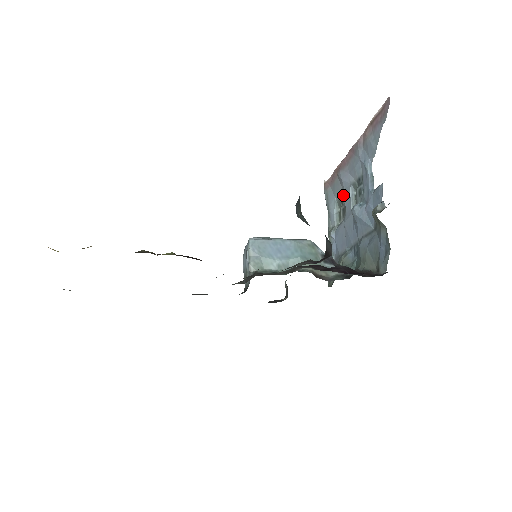
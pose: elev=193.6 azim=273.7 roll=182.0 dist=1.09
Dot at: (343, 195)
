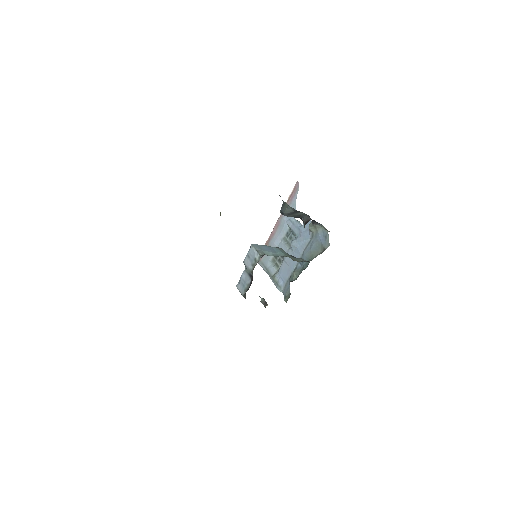
Dot at: occluded
